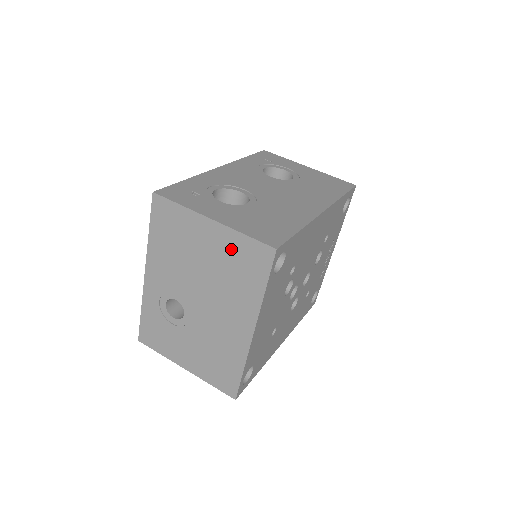
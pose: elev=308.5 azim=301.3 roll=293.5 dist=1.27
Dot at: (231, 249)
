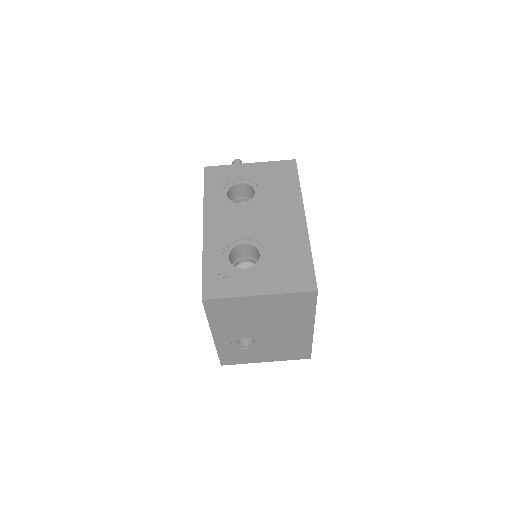
Dot at: (282, 302)
